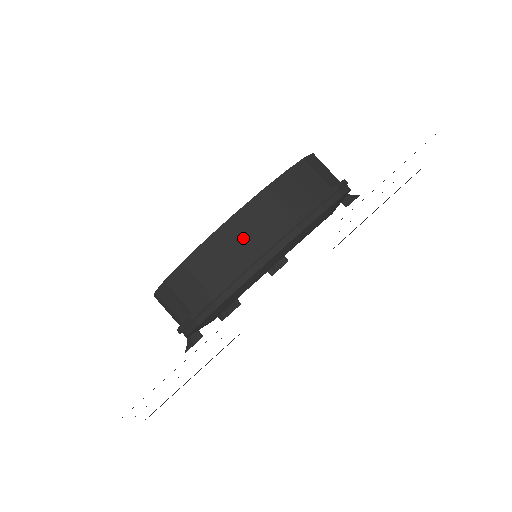
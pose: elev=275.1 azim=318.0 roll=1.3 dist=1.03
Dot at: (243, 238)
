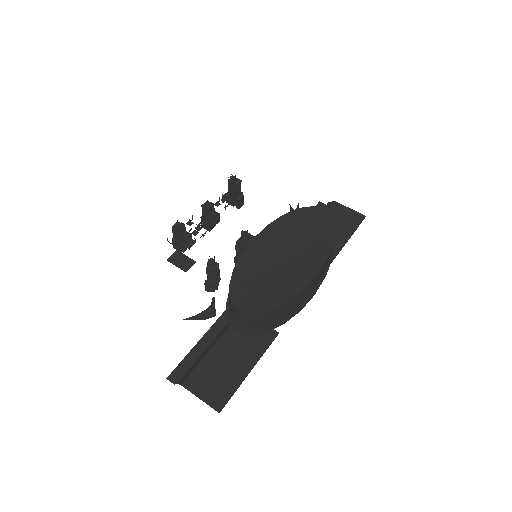
Dot at: (312, 286)
